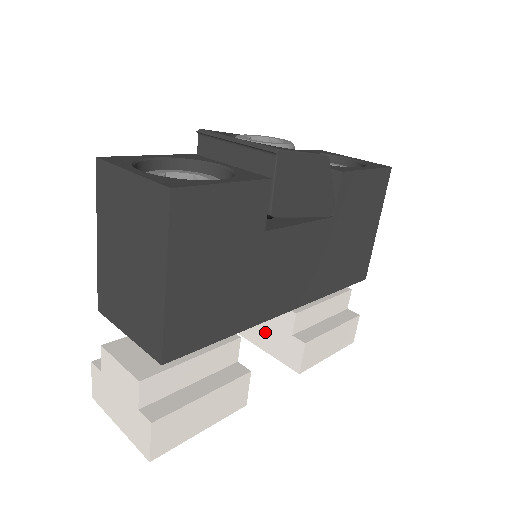
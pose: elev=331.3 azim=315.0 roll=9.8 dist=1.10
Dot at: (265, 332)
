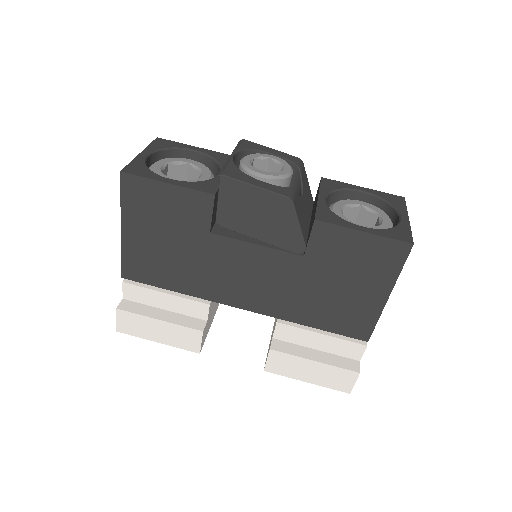
Dot at: (274, 325)
